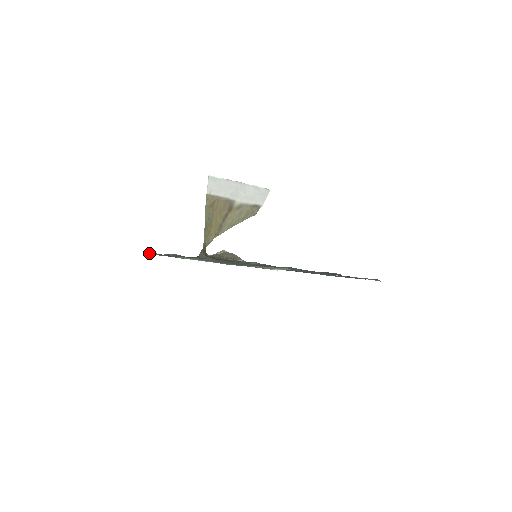
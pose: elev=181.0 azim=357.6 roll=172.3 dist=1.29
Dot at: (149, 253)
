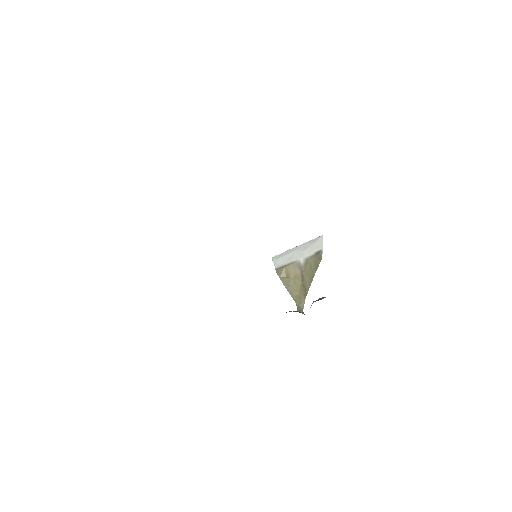
Dot at: occluded
